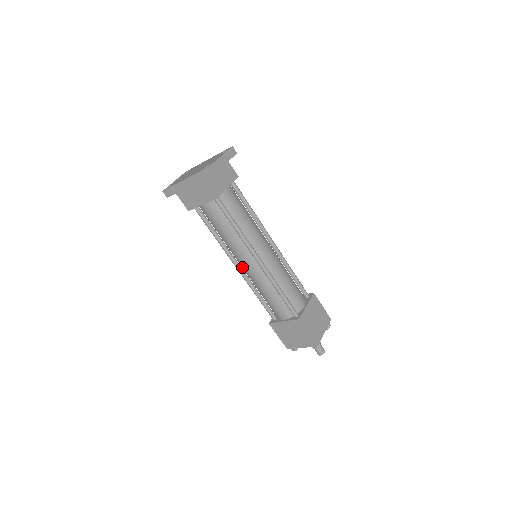
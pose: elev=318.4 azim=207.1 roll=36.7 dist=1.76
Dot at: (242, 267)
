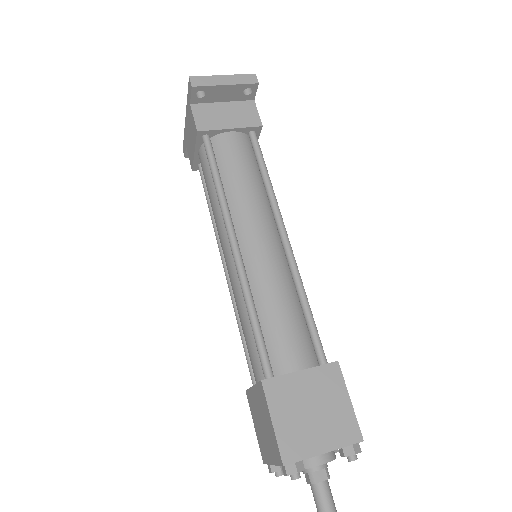
Dot at: occluded
